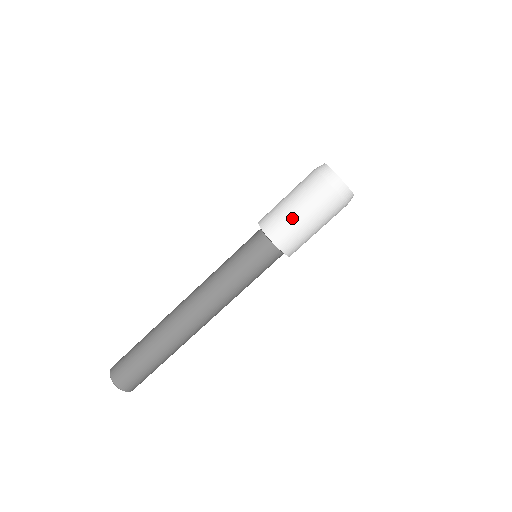
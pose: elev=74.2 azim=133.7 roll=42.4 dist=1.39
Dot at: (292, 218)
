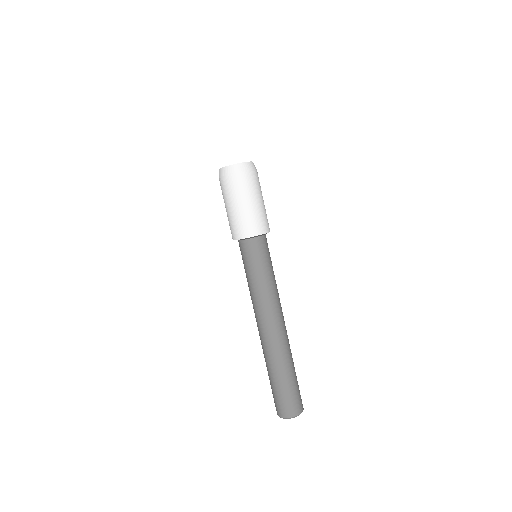
Dot at: (251, 211)
